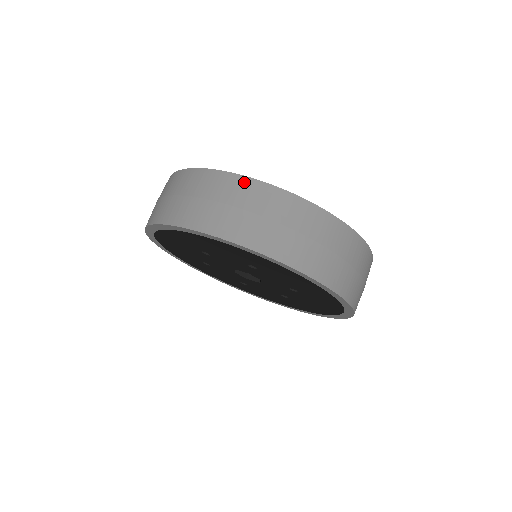
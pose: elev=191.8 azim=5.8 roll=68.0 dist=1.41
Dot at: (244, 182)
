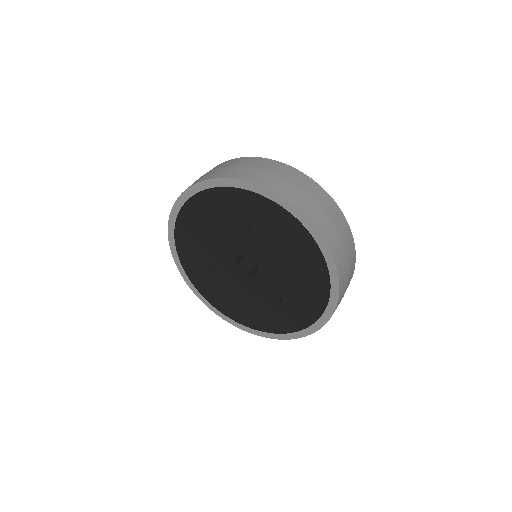
Dot at: (340, 213)
